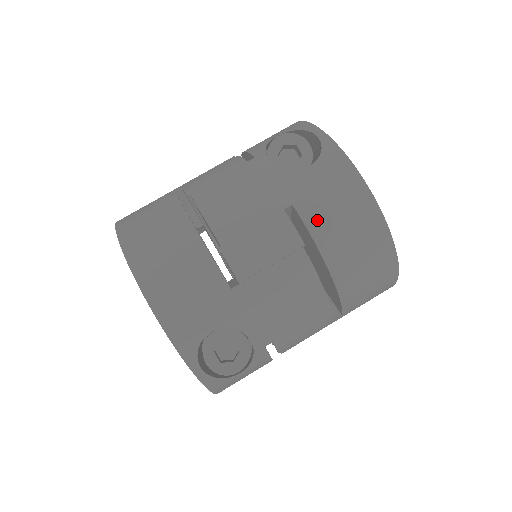
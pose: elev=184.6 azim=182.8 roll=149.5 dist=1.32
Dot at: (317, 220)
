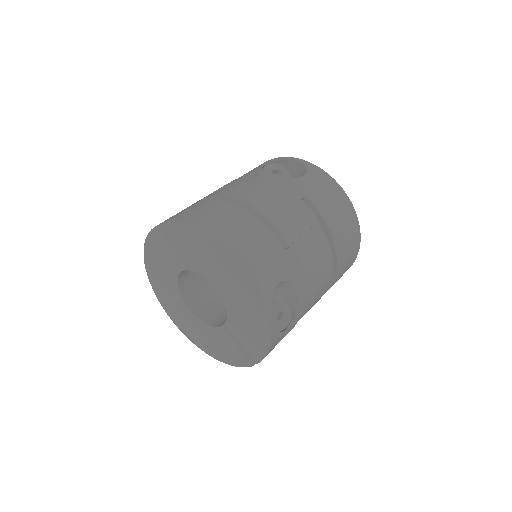
Dot at: (322, 206)
